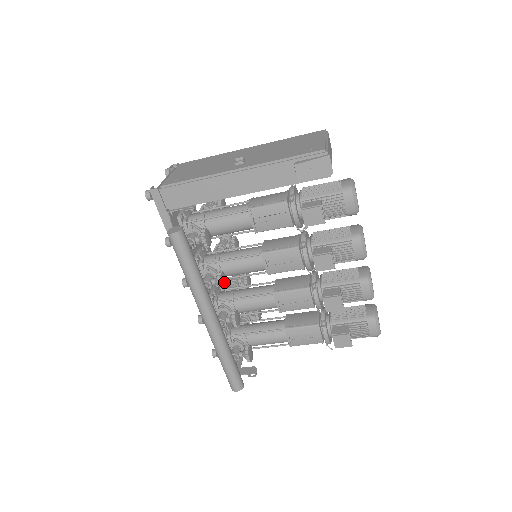
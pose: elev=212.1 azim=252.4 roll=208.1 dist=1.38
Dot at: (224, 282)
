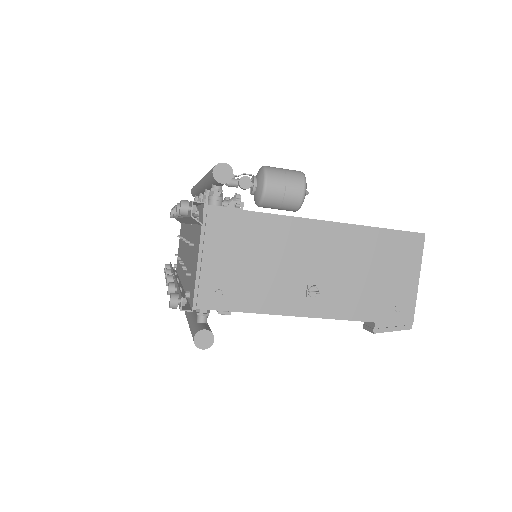
Dot at: occluded
